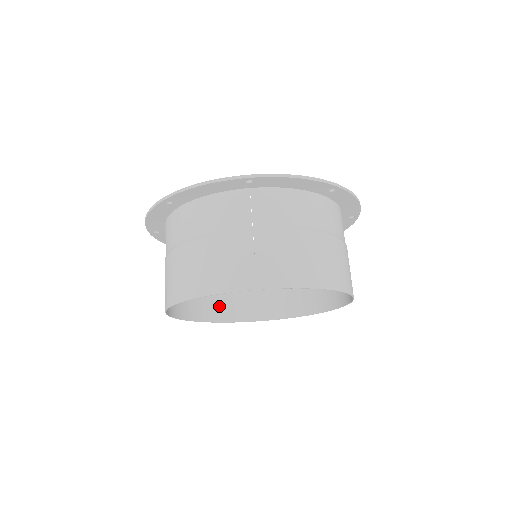
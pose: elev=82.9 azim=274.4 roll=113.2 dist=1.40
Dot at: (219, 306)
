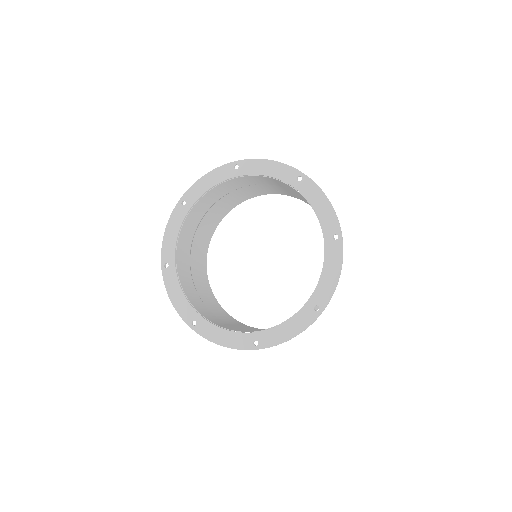
Dot at: (224, 209)
